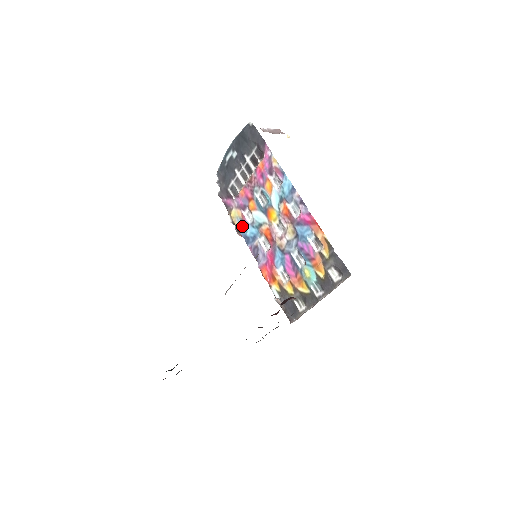
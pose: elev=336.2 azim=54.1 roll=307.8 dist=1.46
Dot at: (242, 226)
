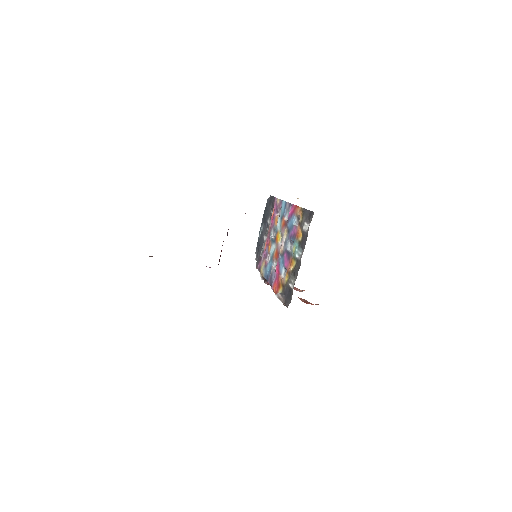
Dot at: (265, 270)
